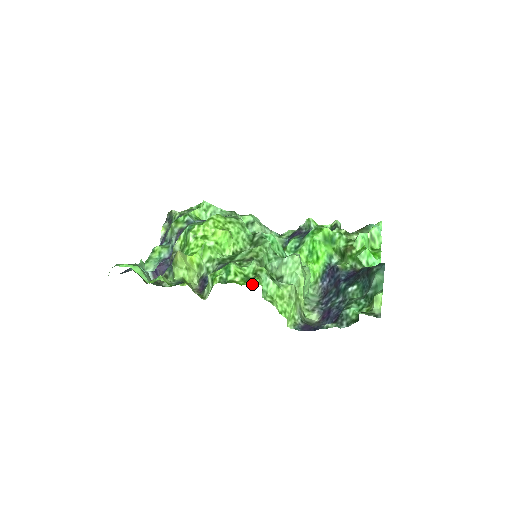
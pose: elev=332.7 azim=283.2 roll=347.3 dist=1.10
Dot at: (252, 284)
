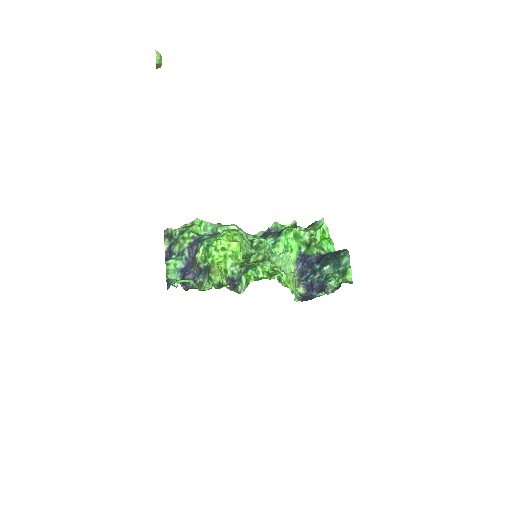
Dot at: (278, 277)
